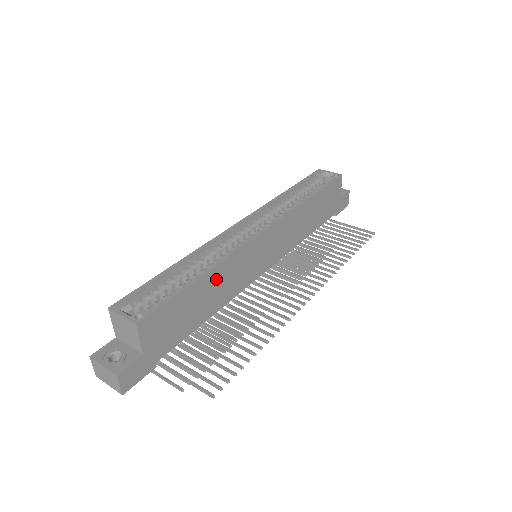
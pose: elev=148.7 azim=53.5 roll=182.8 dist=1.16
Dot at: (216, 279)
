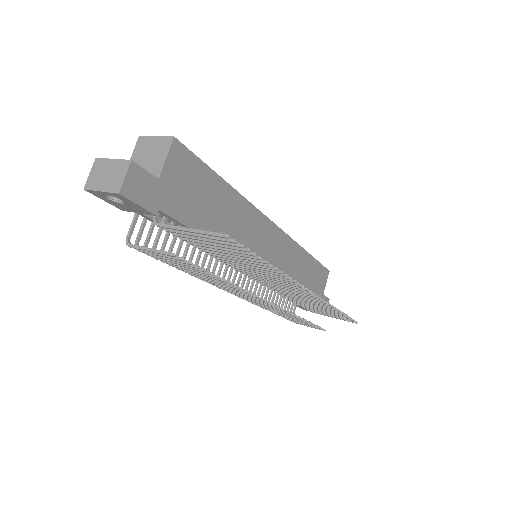
Dot at: (234, 207)
